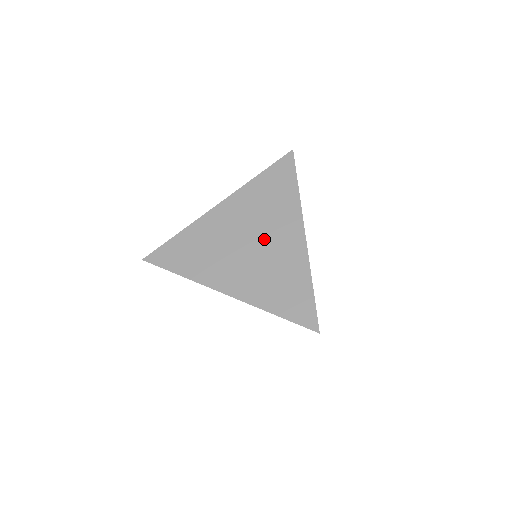
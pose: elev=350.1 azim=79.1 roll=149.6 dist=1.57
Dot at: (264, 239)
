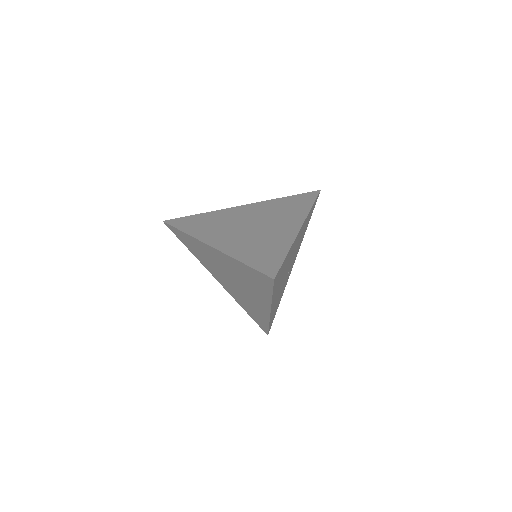
Dot at: (242, 289)
